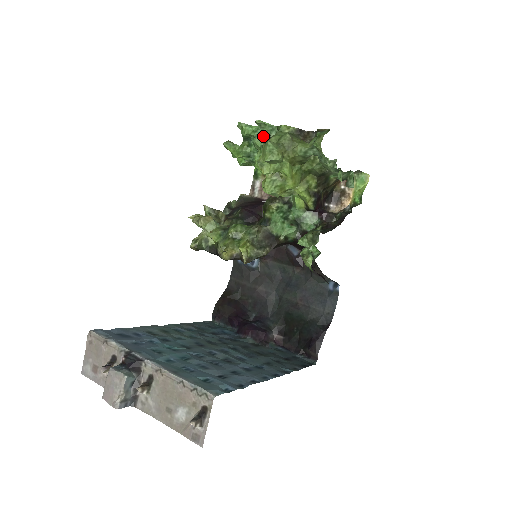
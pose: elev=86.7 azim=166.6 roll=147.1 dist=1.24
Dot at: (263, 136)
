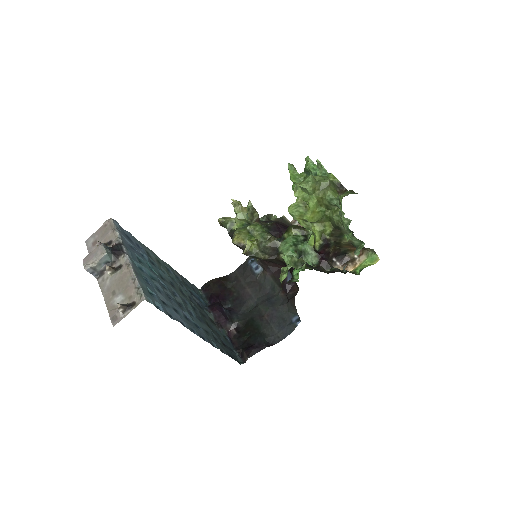
Dot at: occluded
